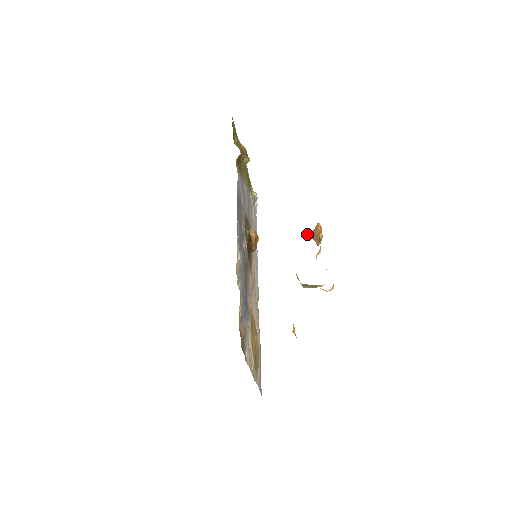
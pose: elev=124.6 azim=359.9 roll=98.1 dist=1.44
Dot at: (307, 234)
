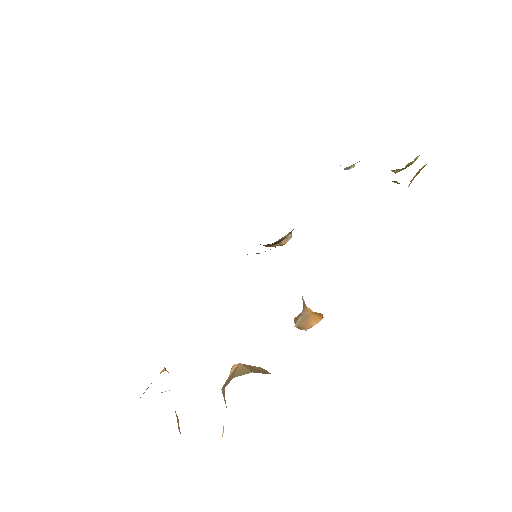
Dot at: (305, 304)
